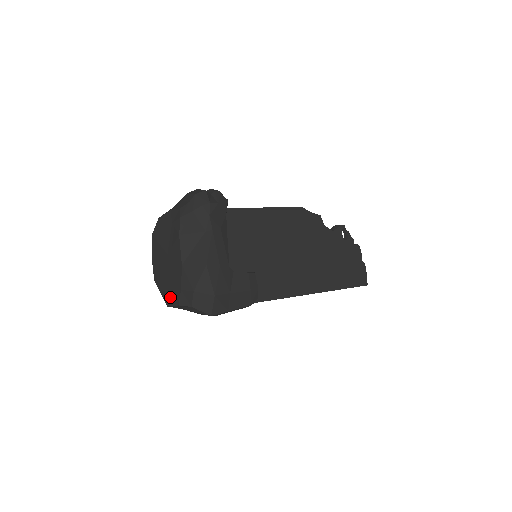
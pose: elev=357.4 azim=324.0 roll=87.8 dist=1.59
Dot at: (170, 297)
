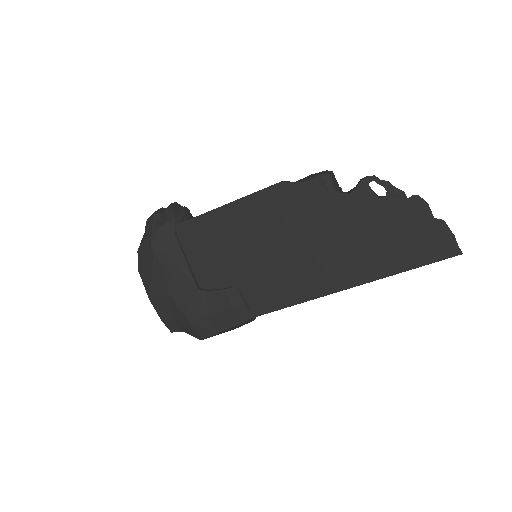
Dot at: occluded
